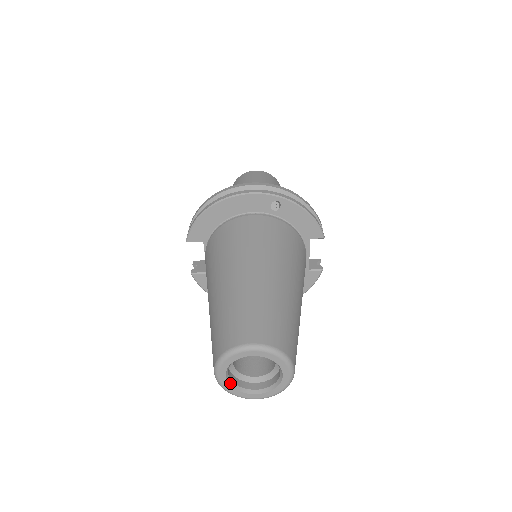
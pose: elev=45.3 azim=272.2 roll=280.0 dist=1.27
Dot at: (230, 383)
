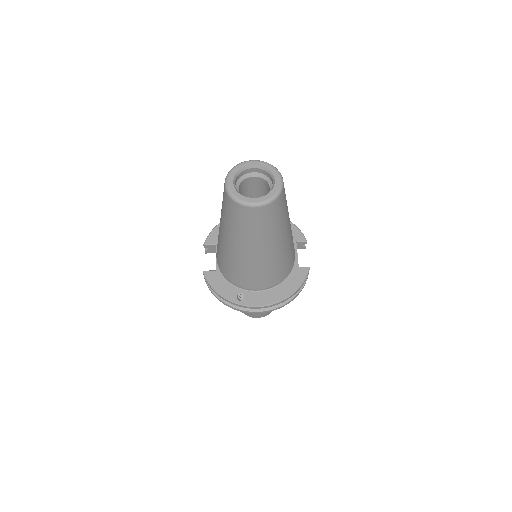
Dot at: (236, 190)
